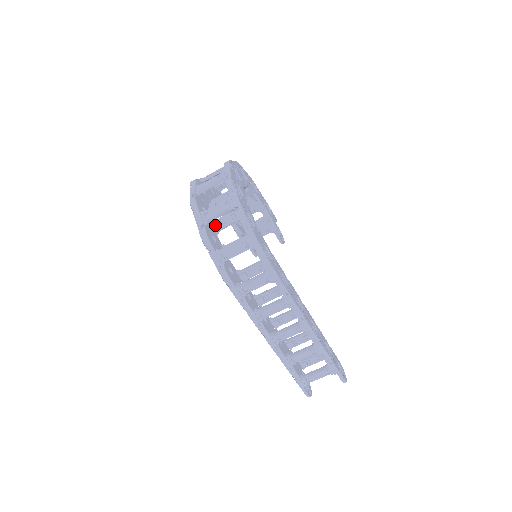
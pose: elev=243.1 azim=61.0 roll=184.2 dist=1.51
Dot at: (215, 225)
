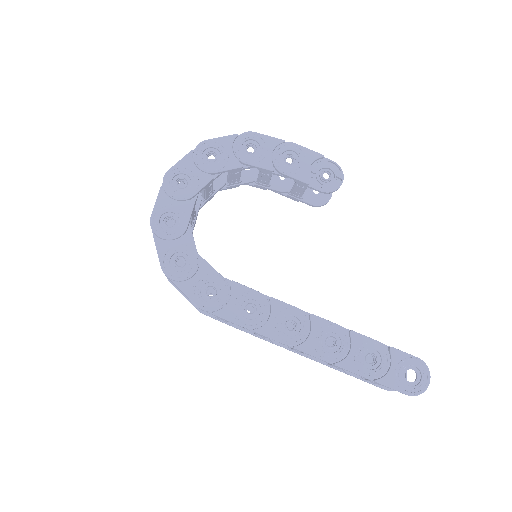
Dot at: occluded
